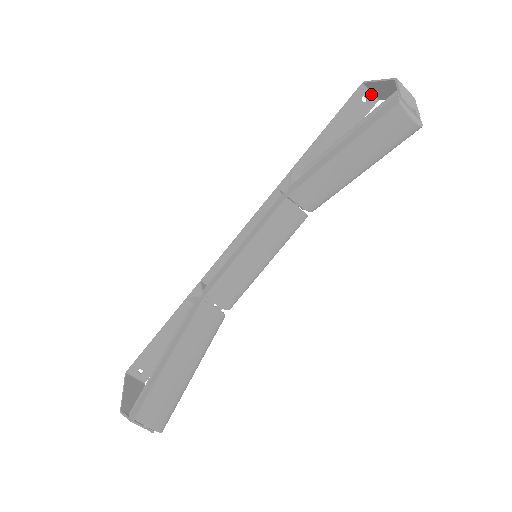
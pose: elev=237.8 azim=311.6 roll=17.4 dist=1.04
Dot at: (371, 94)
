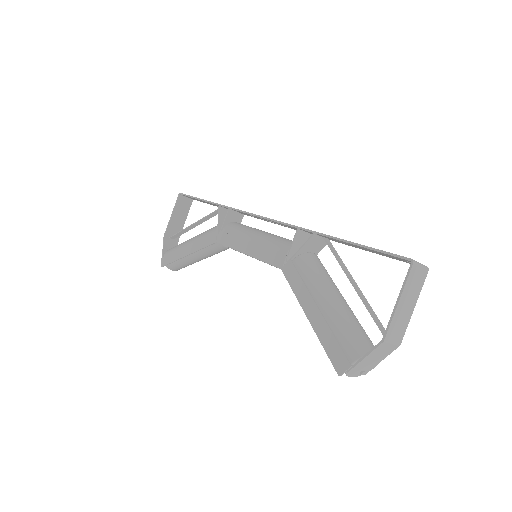
Dot at: (419, 265)
